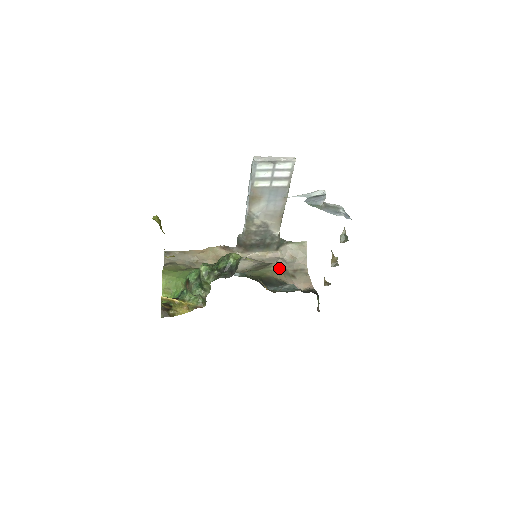
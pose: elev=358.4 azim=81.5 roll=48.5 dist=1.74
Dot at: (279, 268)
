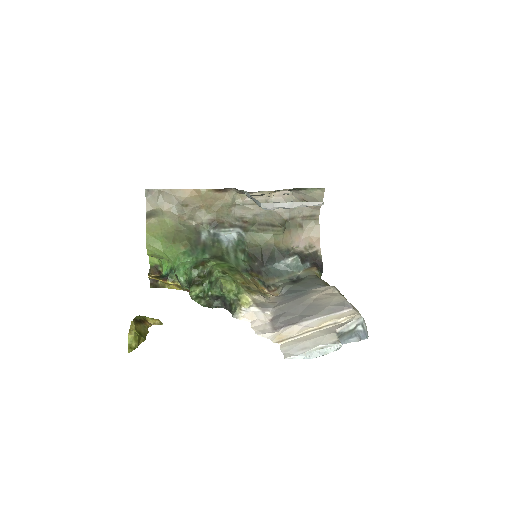
Dot at: (284, 229)
